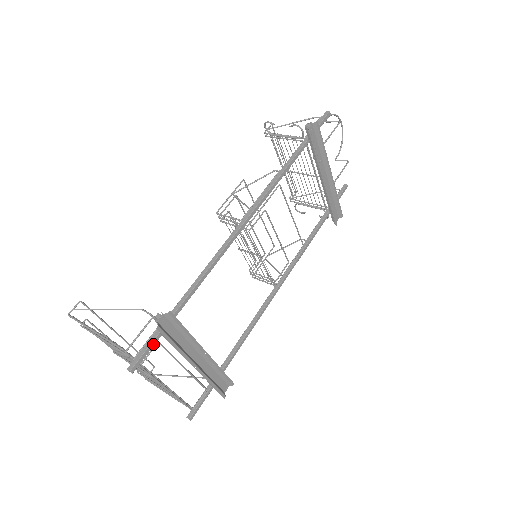
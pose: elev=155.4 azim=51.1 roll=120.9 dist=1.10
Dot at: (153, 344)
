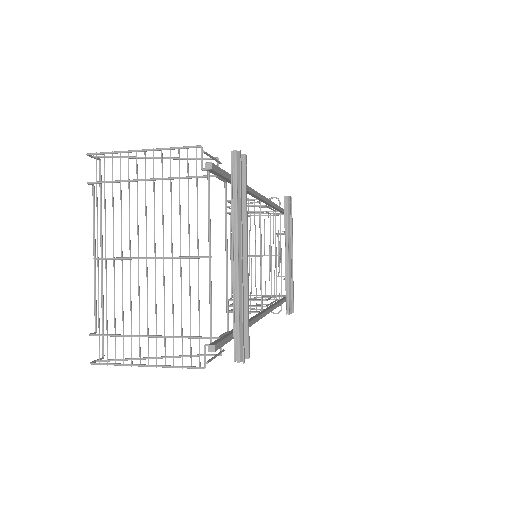
Dot at: (224, 174)
